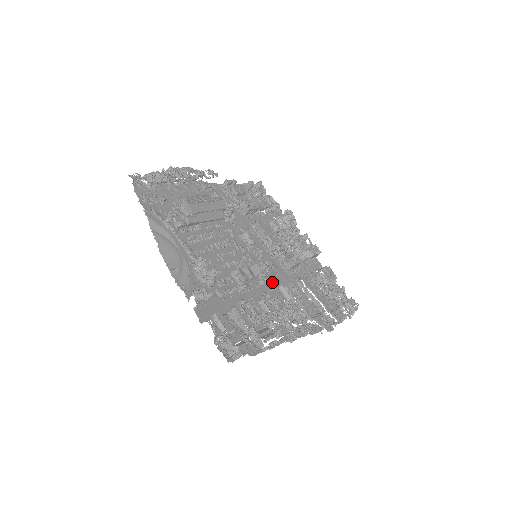
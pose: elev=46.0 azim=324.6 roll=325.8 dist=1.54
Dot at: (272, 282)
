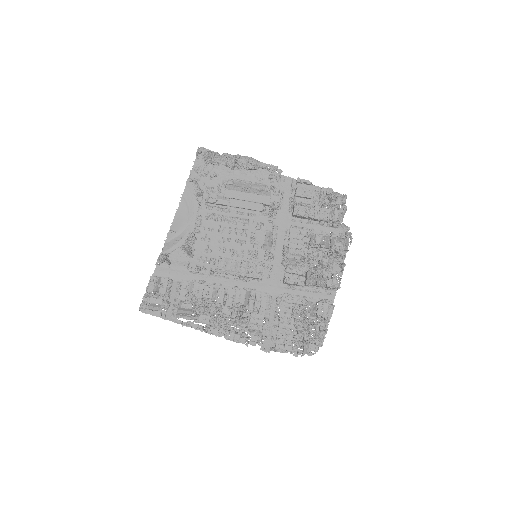
Dot at: (255, 283)
